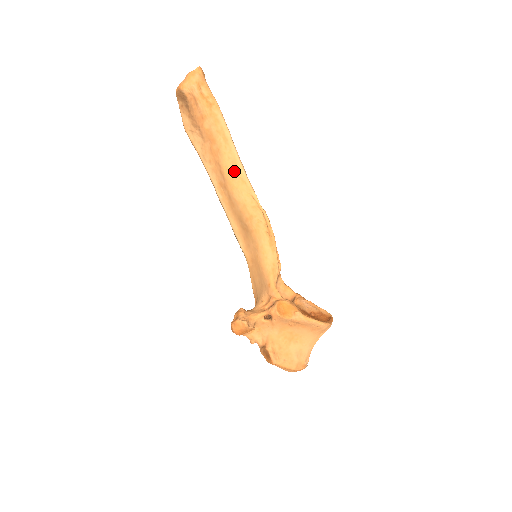
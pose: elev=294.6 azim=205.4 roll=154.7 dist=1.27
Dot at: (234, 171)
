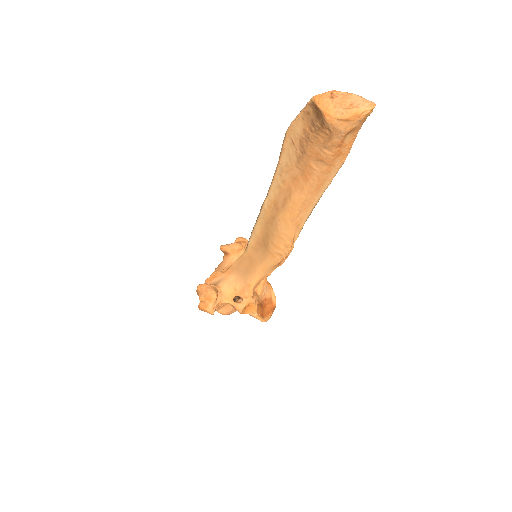
Dot at: (299, 213)
